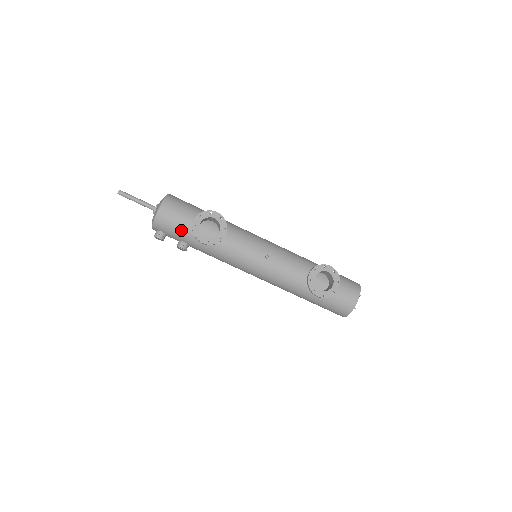
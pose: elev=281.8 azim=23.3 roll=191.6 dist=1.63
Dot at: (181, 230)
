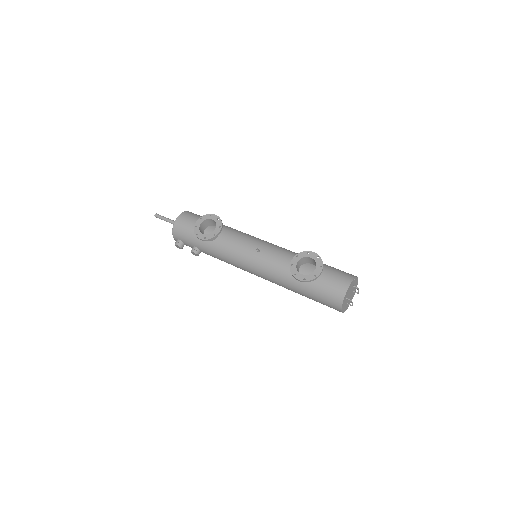
Dot at: (191, 235)
